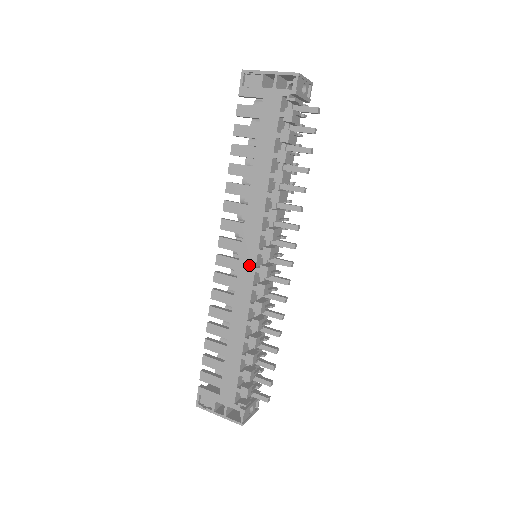
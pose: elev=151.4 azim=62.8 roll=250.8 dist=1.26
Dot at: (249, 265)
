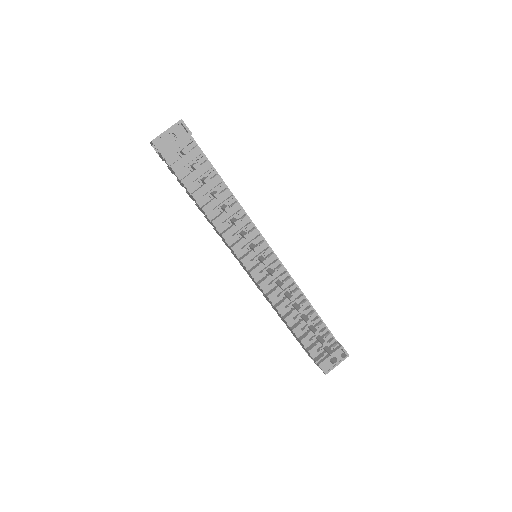
Dot at: (246, 270)
